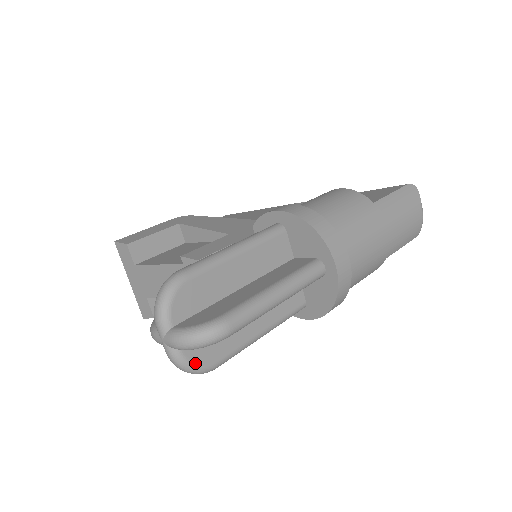
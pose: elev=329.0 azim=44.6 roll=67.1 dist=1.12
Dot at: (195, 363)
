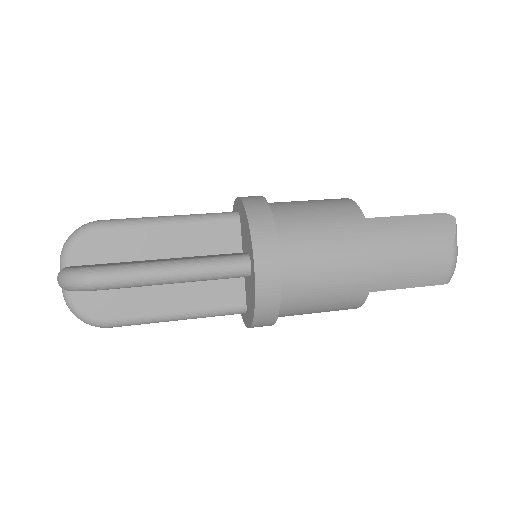
Dot at: (82, 310)
